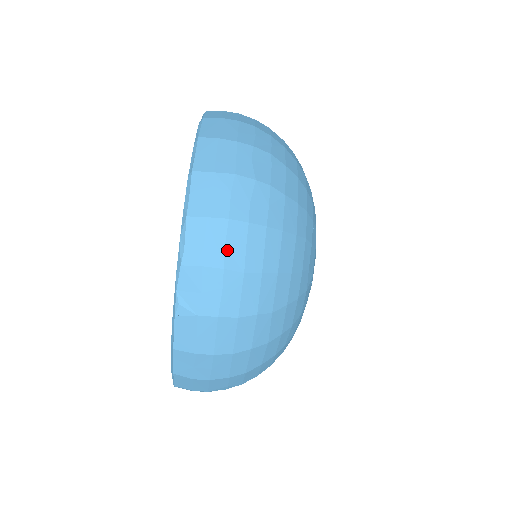
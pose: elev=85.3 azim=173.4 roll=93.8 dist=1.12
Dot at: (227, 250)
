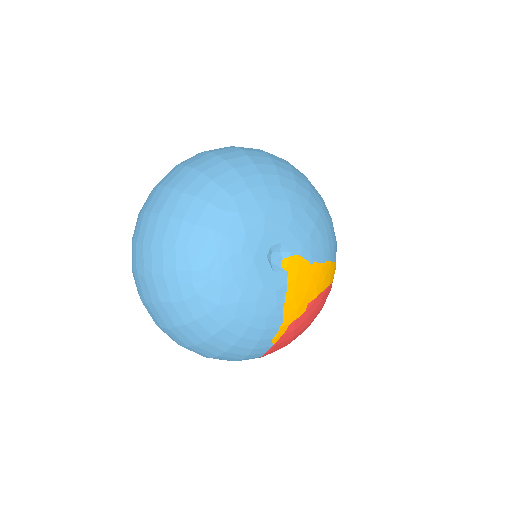
Dot at: (190, 159)
